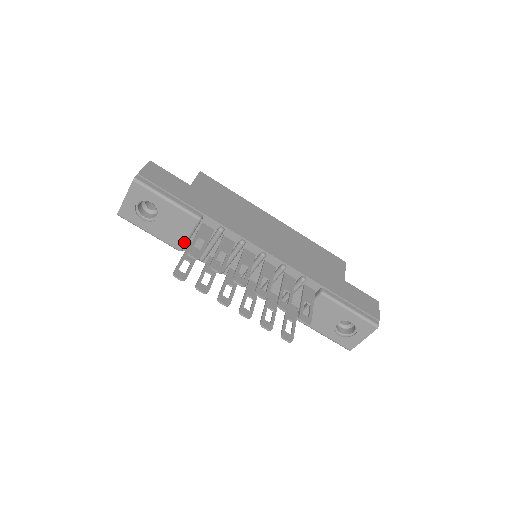
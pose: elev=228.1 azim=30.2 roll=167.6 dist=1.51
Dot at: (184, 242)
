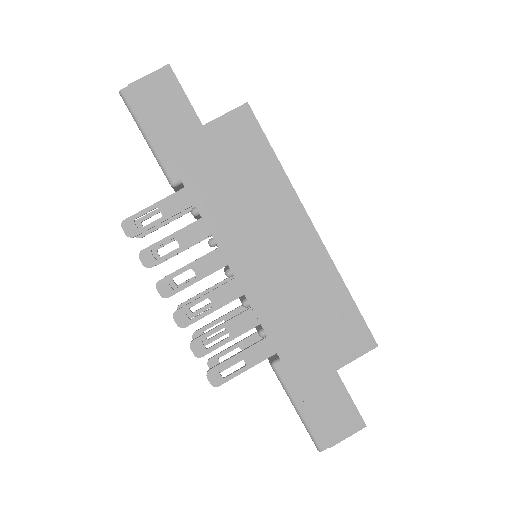
Dot at: occluded
